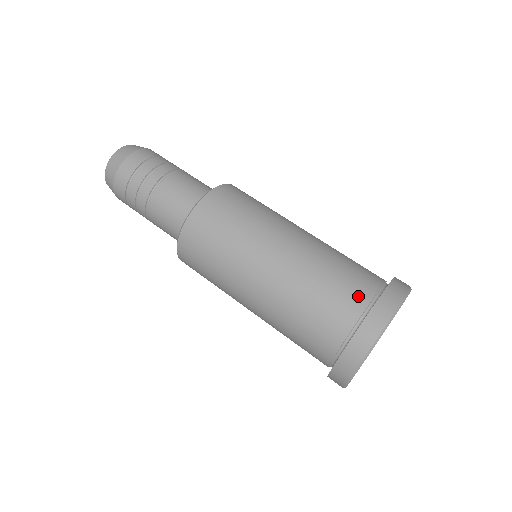
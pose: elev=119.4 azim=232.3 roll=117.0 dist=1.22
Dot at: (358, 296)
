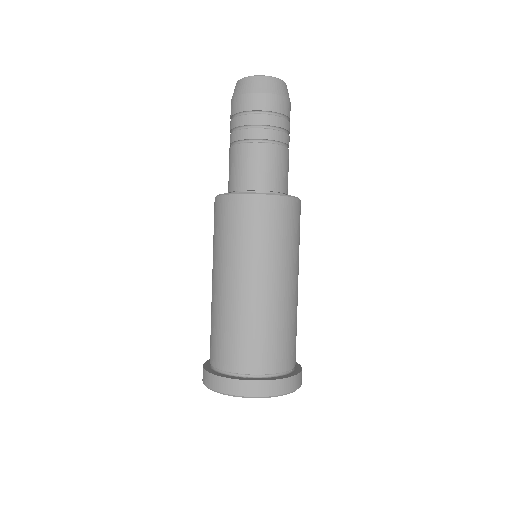
Dot at: (253, 364)
